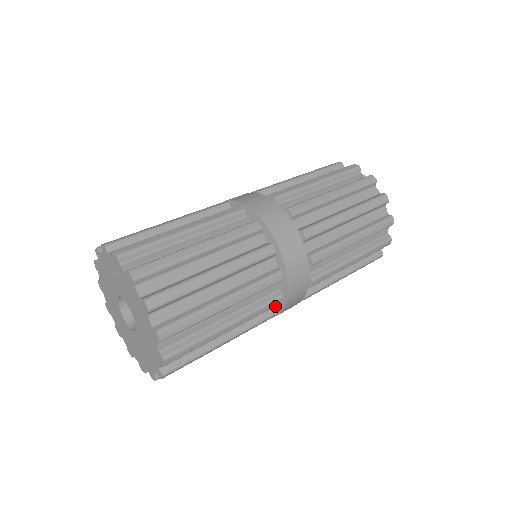
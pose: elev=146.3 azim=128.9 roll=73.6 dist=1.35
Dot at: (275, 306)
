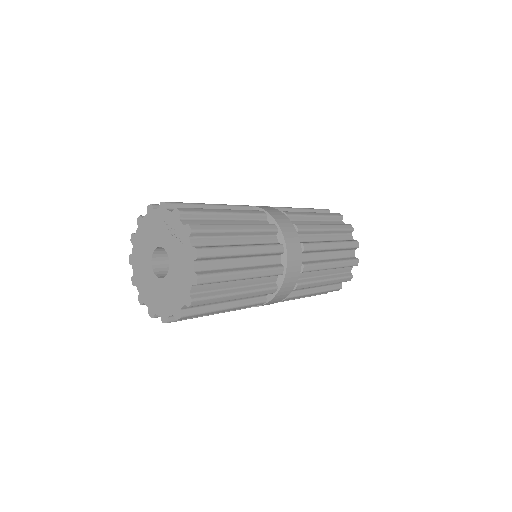
Dot at: occluded
